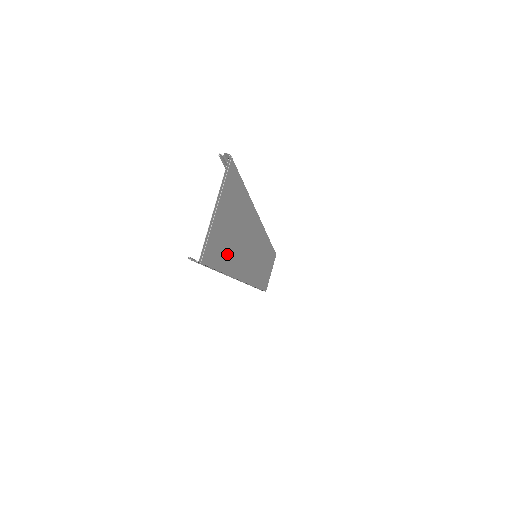
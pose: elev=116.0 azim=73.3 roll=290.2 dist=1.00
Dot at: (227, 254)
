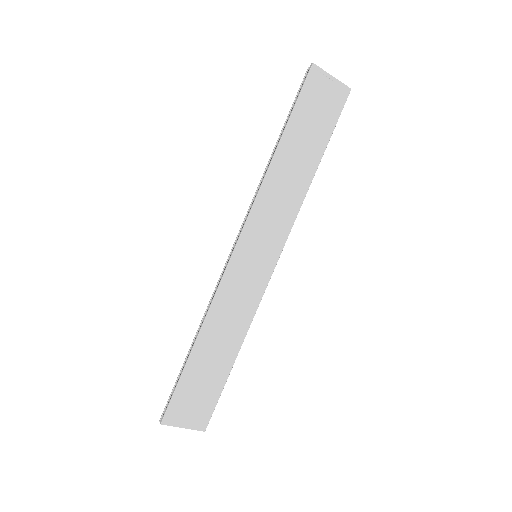
Dot at: (297, 125)
